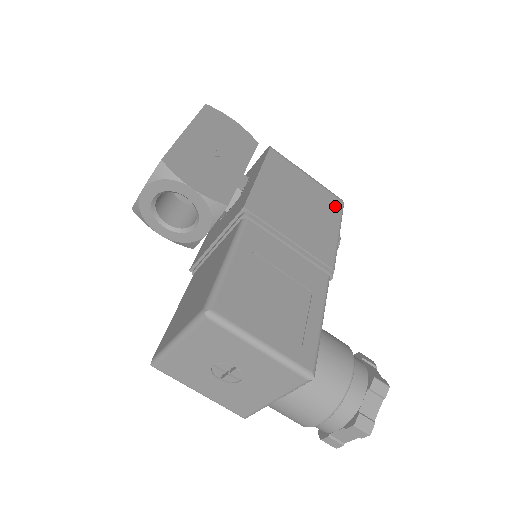
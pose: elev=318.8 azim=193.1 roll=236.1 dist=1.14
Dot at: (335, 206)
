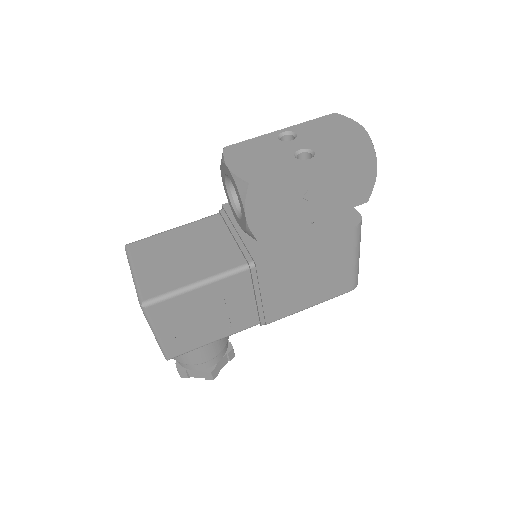
Dot at: (339, 290)
